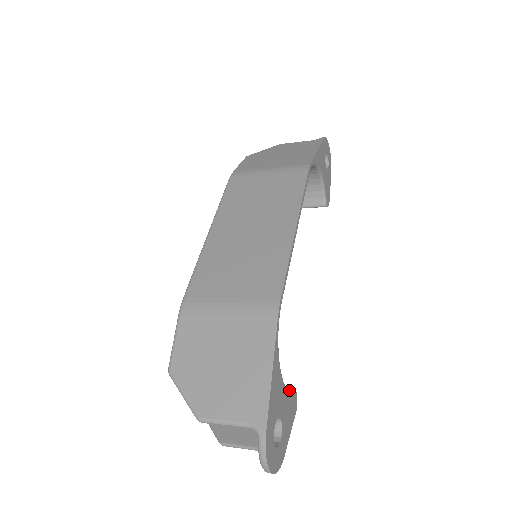
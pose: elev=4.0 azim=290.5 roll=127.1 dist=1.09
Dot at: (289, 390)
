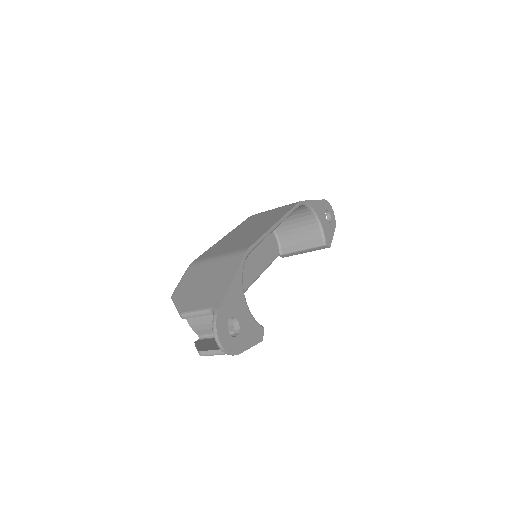
Dot at: (256, 322)
